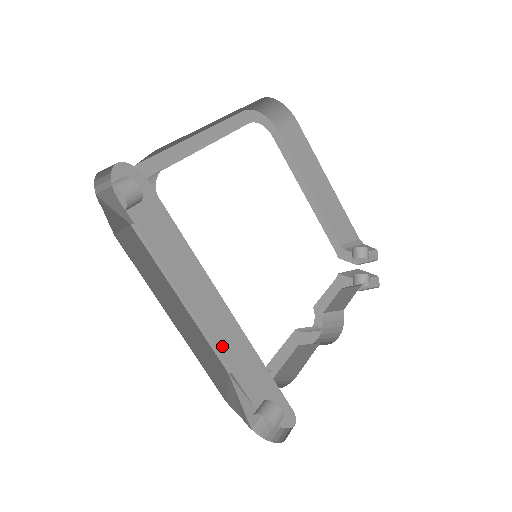
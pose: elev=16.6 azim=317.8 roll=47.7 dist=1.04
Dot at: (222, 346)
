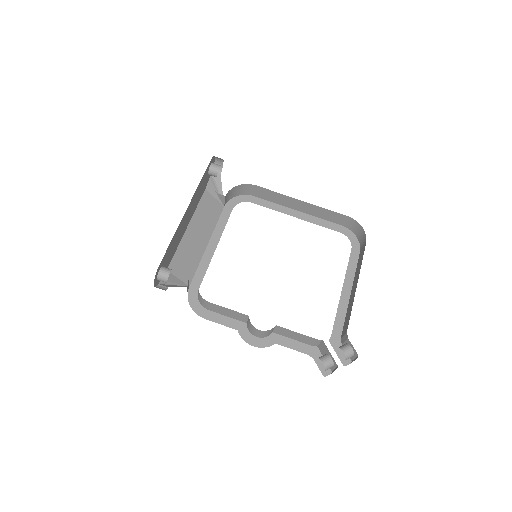
Dot at: occluded
